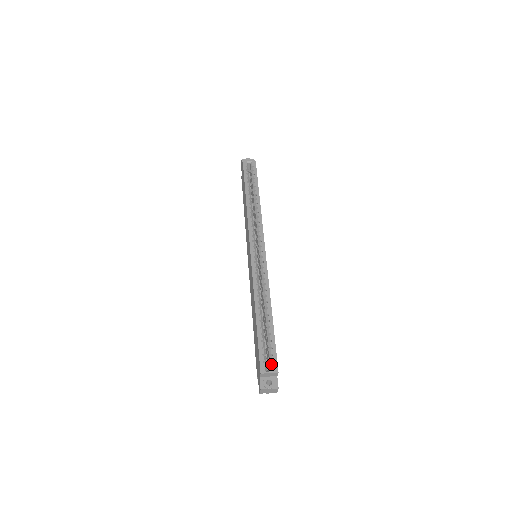
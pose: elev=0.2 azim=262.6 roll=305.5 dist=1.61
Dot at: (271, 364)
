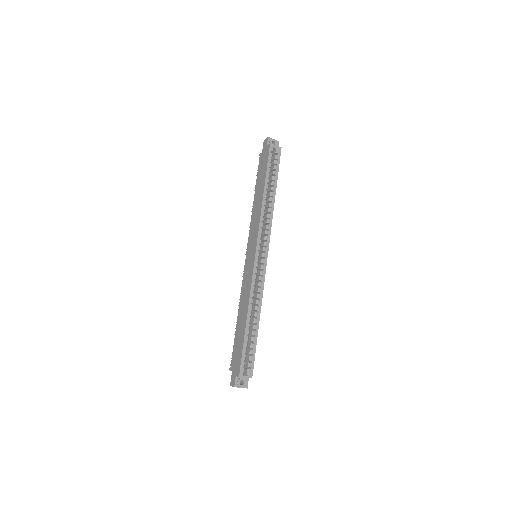
Dot at: (248, 370)
